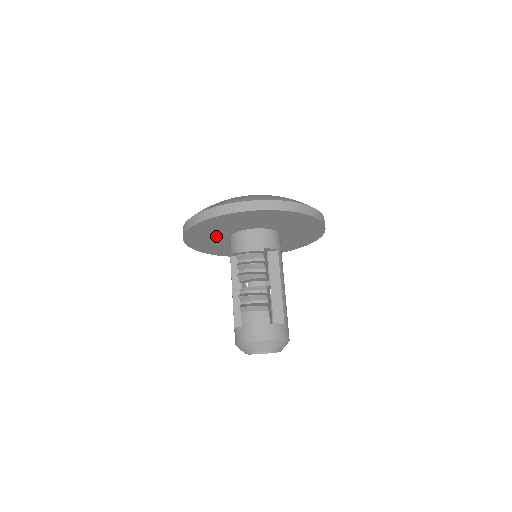
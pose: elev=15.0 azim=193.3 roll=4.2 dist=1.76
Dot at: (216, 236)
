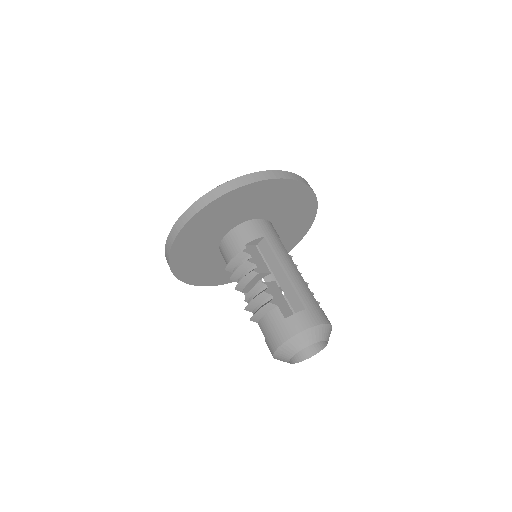
Dot at: (210, 262)
